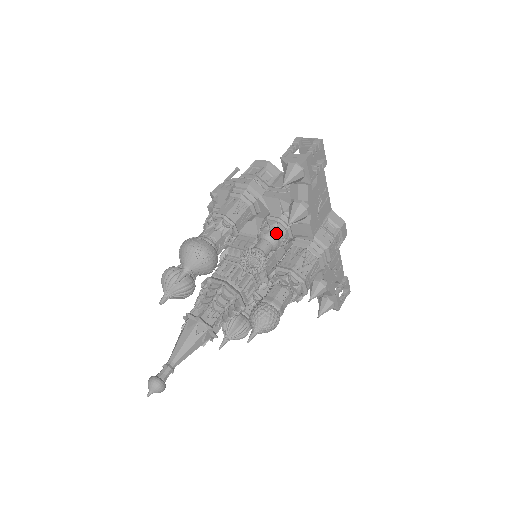
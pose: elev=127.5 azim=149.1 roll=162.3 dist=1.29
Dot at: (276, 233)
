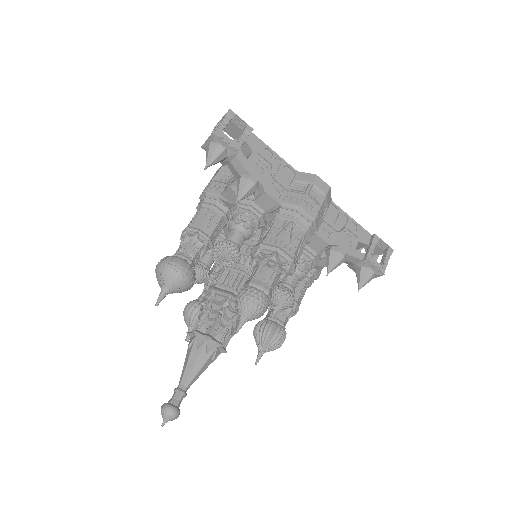
Dot at: (239, 218)
